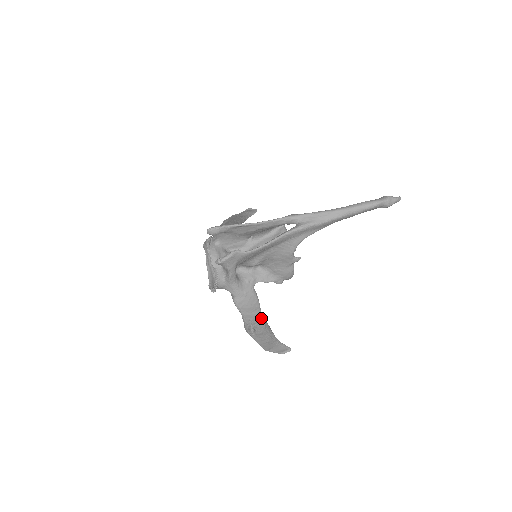
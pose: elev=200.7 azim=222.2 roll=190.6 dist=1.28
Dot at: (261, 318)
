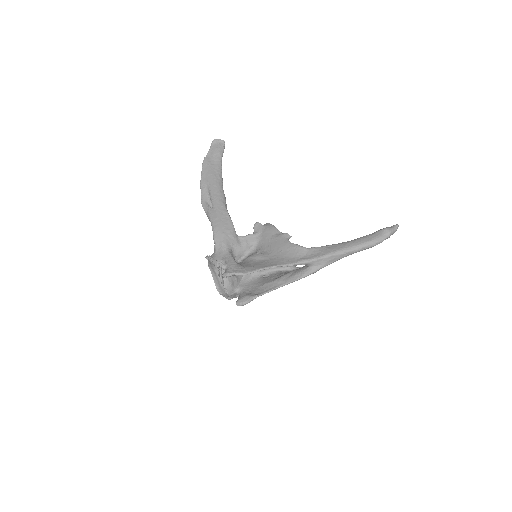
Dot at: occluded
